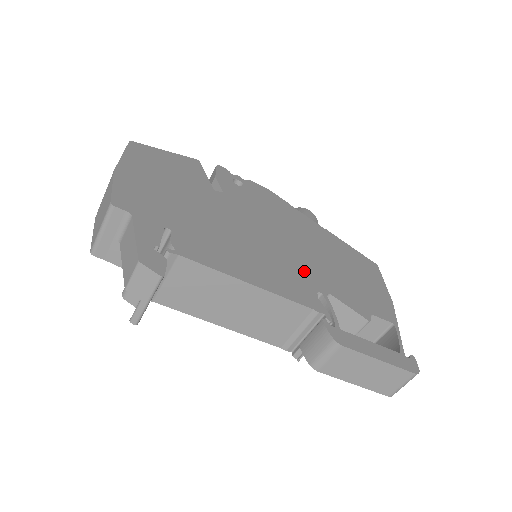
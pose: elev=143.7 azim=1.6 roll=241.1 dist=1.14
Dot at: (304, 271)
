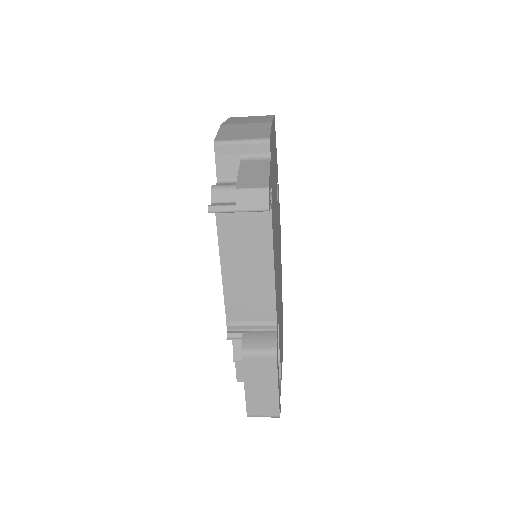
Dot at: occluded
